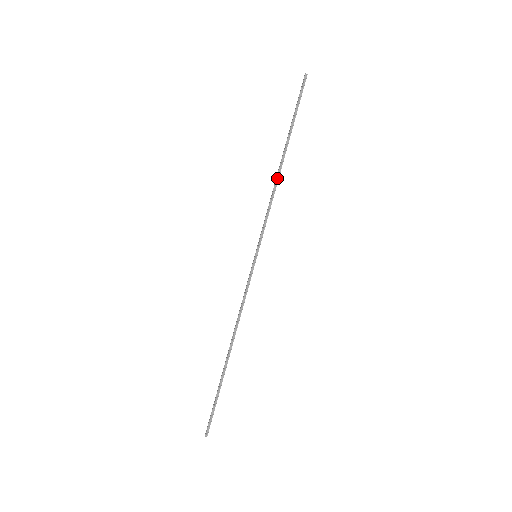
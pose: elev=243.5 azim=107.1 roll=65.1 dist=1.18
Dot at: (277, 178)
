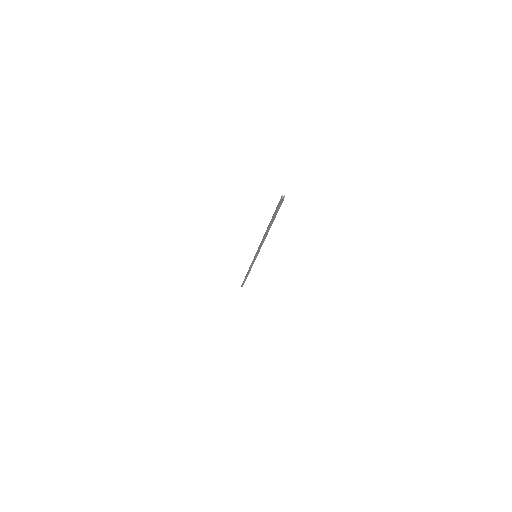
Dot at: (265, 237)
